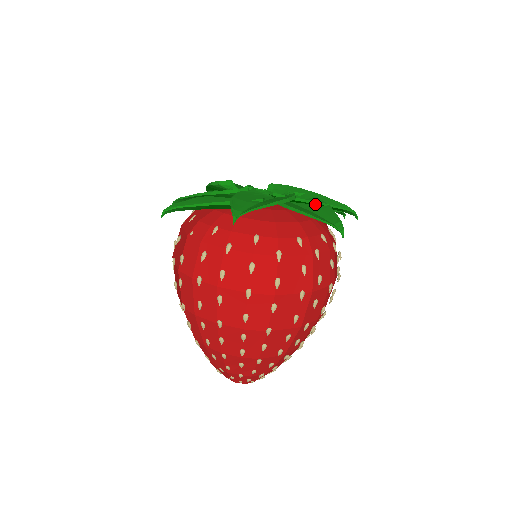
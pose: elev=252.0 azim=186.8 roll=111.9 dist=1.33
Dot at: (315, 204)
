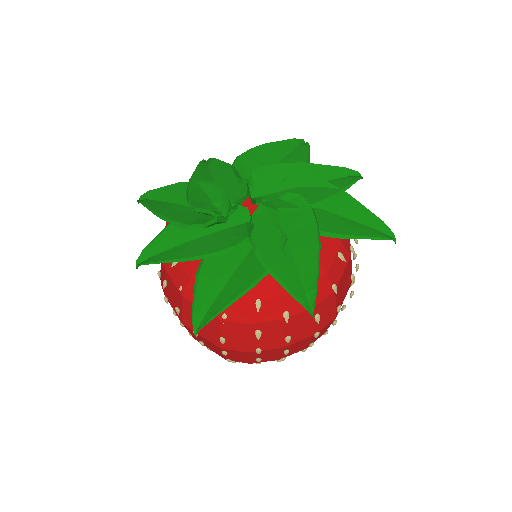
Dot at: (327, 196)
